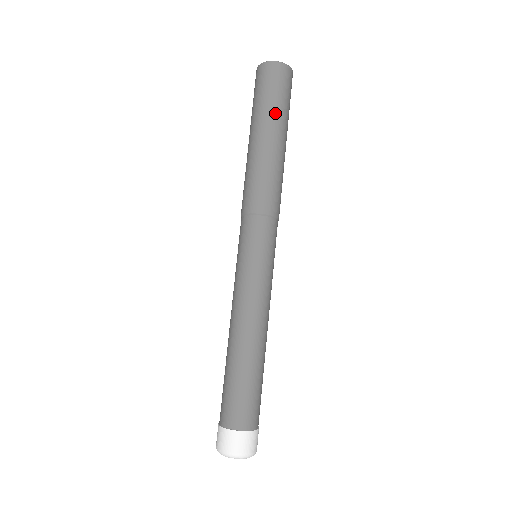
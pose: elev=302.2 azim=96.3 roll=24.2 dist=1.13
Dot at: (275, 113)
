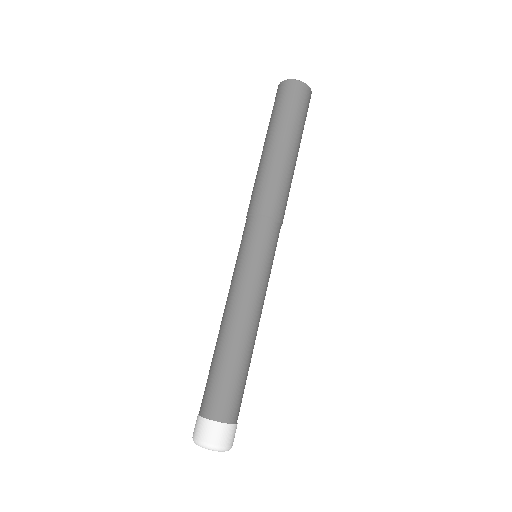
Dot at: (291, 126)
